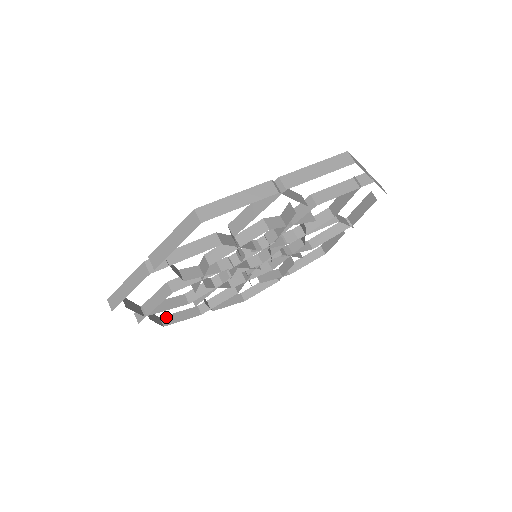
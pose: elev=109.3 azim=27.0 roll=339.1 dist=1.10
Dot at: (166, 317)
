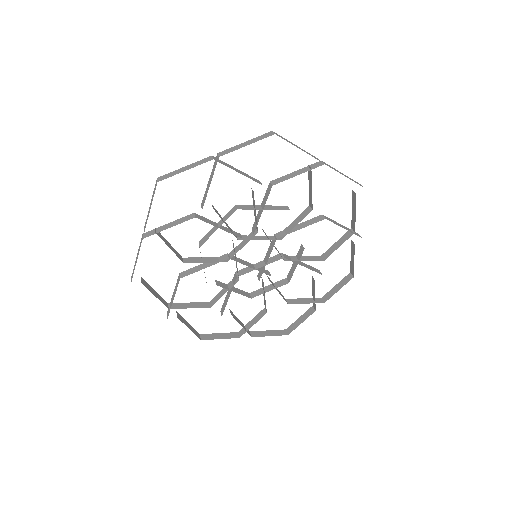
Dot at: (206, 335)
